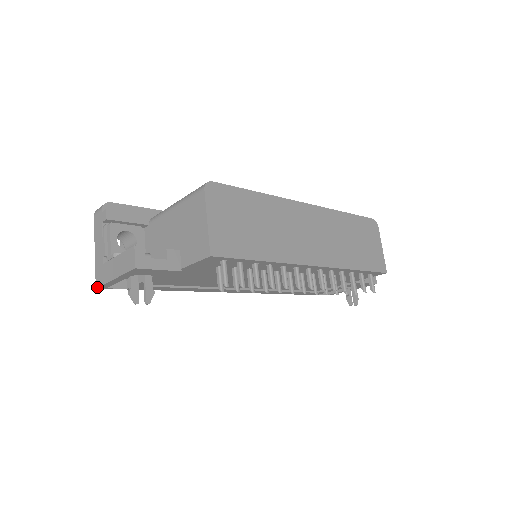
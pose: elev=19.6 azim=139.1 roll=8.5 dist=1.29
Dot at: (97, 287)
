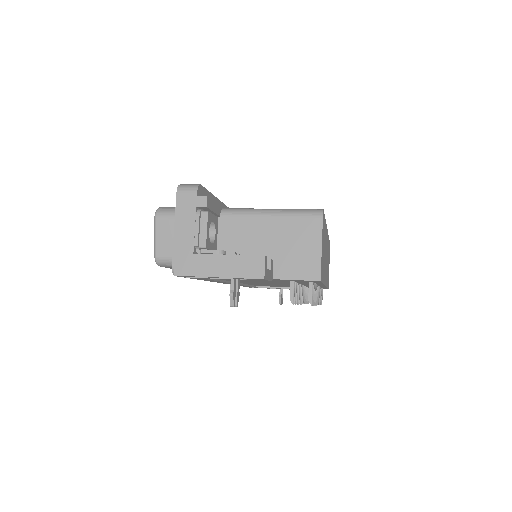
Dot at: (175, 275)
